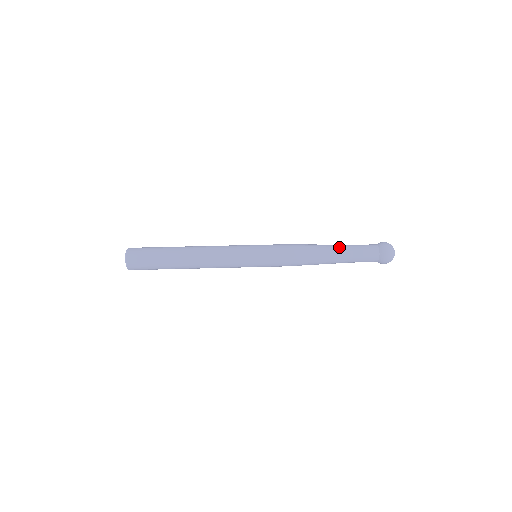
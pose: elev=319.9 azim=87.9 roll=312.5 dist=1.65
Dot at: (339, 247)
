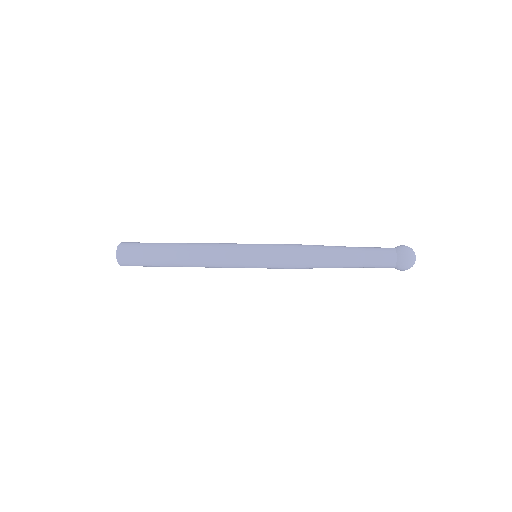
Dot at: (349, 247)
